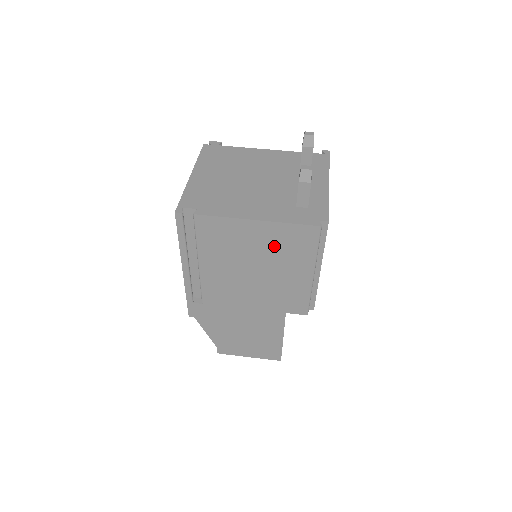
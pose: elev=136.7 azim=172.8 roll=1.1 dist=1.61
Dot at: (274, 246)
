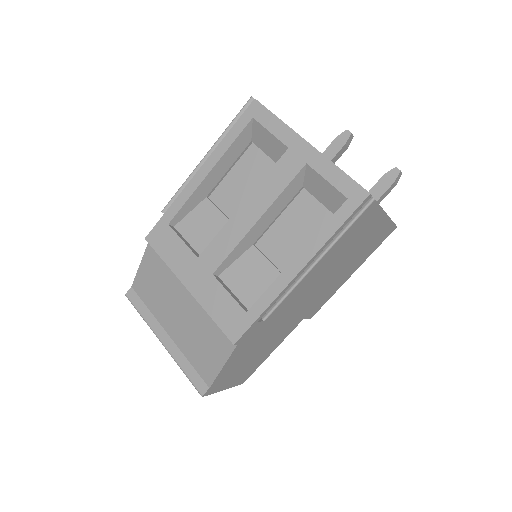
Dot at: (368, 243)
